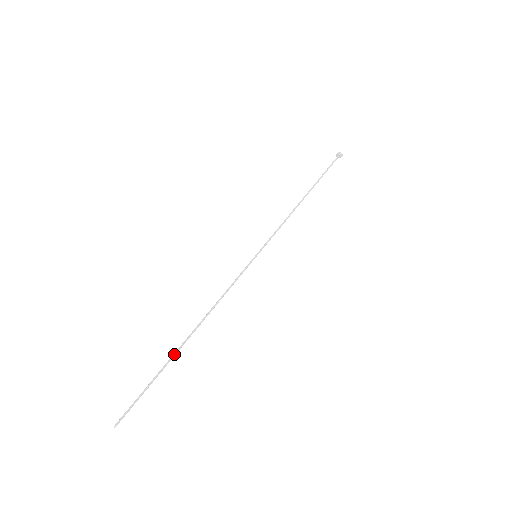
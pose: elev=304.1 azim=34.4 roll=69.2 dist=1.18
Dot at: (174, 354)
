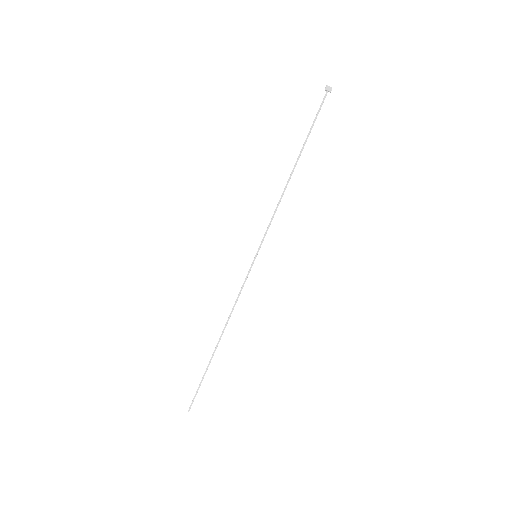
Dot at: occluded
